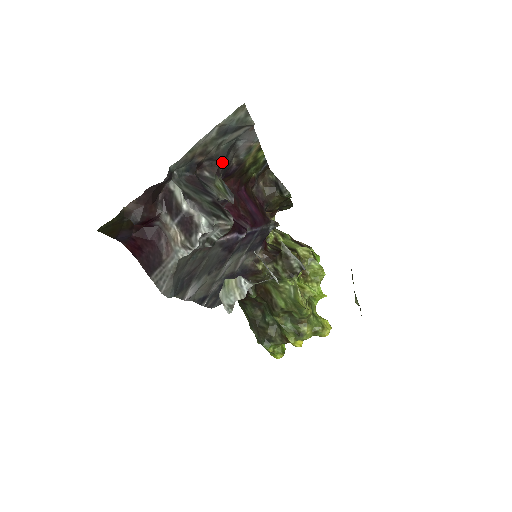
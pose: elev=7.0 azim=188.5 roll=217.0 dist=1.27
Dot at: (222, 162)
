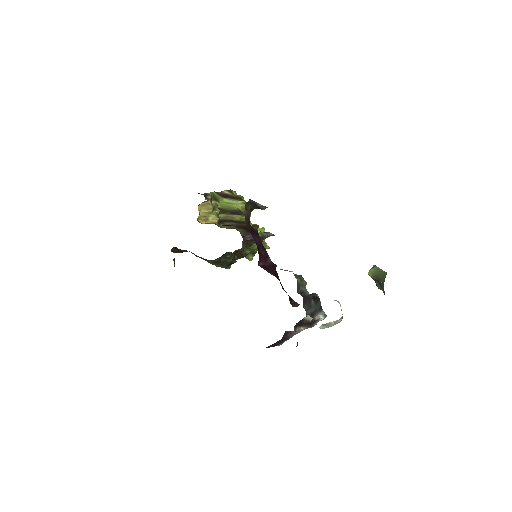
Dot at: occluded
